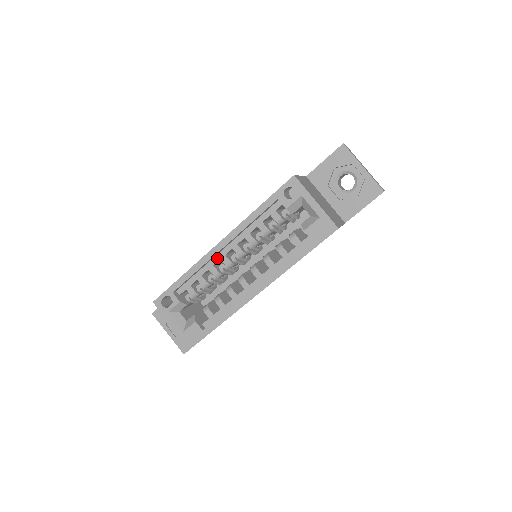
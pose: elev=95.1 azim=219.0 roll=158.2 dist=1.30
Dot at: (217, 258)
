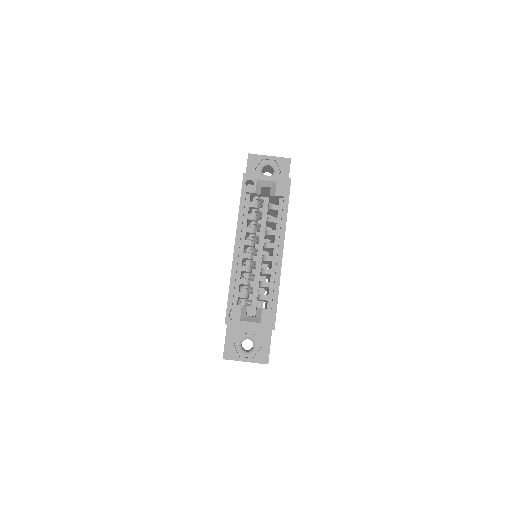
Dot at: (240, 259)
